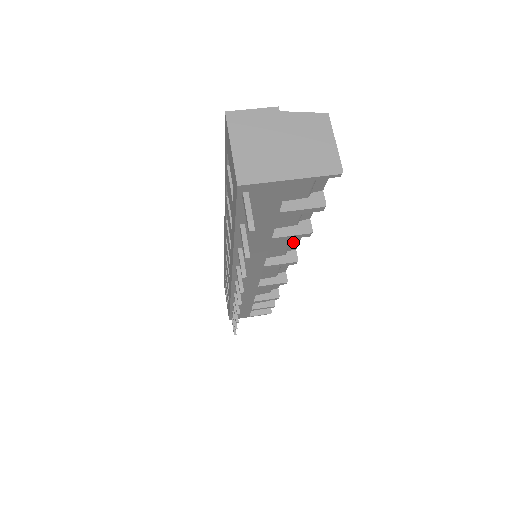
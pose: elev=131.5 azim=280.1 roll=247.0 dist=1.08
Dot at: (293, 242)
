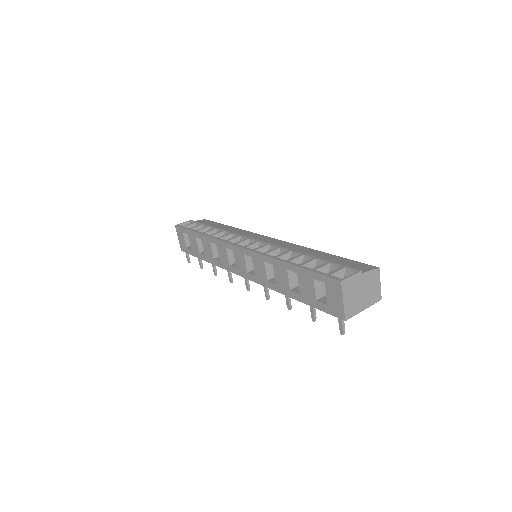
Dot at: occluded
